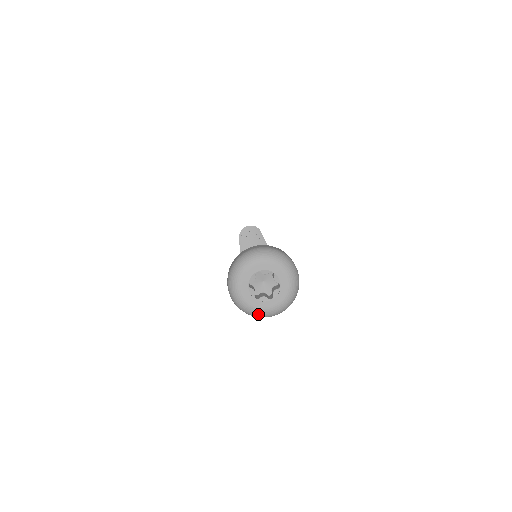
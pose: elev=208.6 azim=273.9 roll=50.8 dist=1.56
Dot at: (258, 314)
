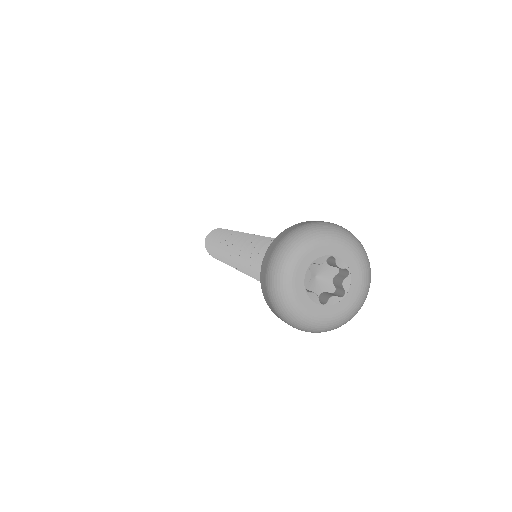
Dot at: (291, 312)
